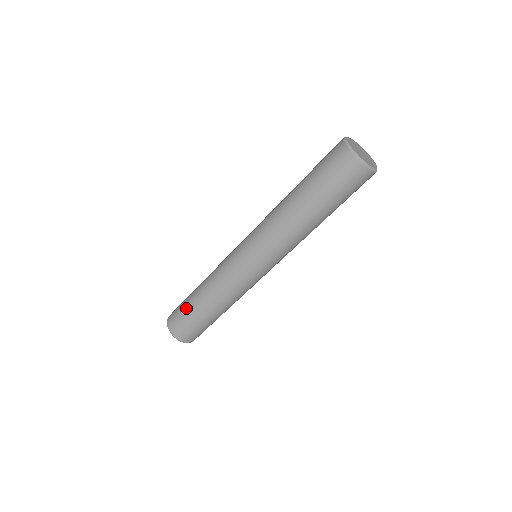
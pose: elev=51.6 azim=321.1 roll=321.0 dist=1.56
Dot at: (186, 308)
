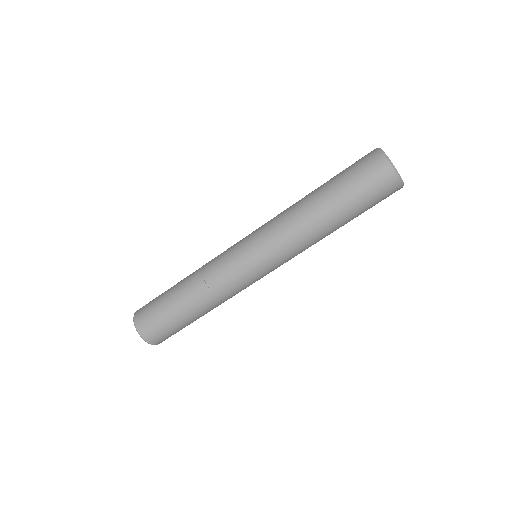
Dot at: (162, 296)
